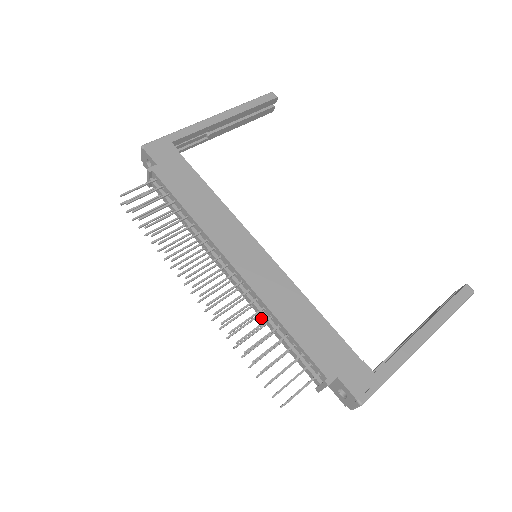
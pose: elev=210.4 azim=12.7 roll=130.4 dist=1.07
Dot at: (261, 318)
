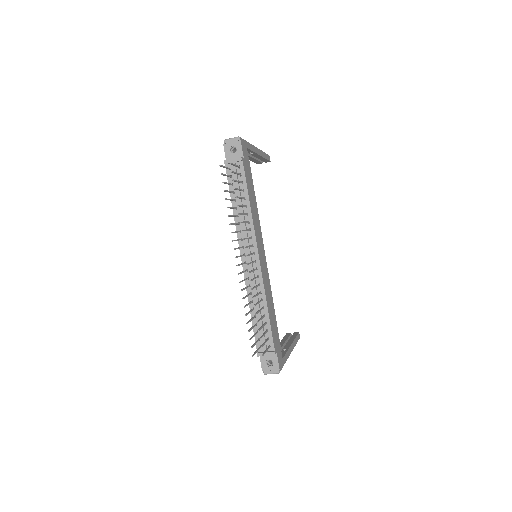
Dot at: (248, 296)
